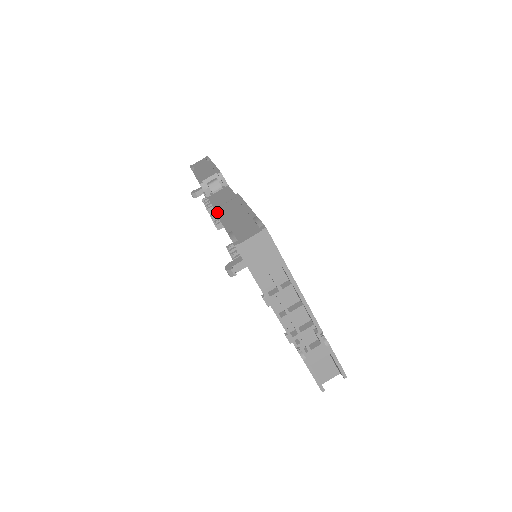
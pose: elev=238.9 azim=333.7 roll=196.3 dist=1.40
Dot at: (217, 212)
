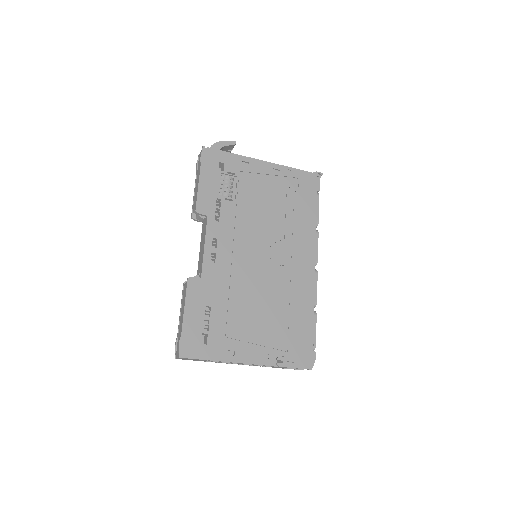
Dot at: (182, 295)
